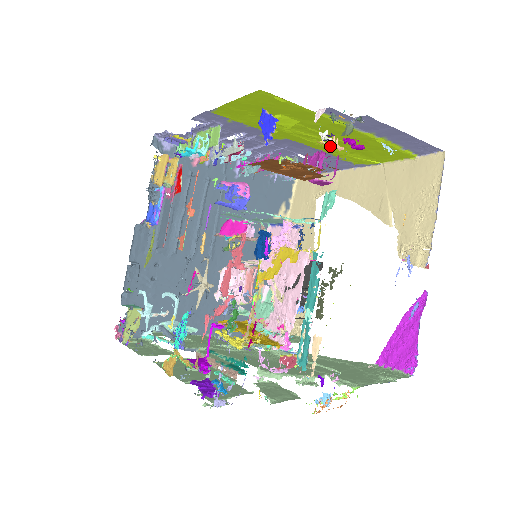
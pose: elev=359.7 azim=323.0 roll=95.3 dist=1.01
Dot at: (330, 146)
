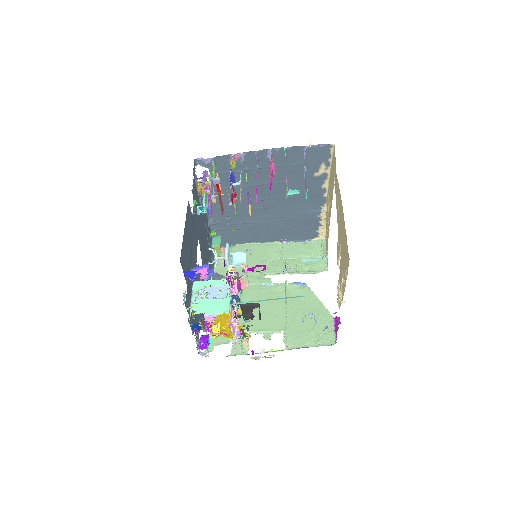
Dot at: occluded
